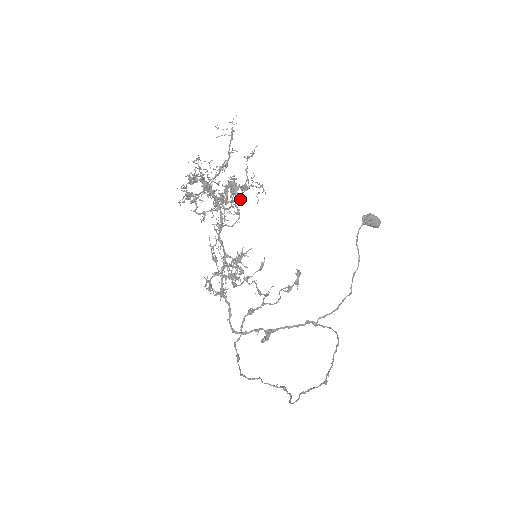
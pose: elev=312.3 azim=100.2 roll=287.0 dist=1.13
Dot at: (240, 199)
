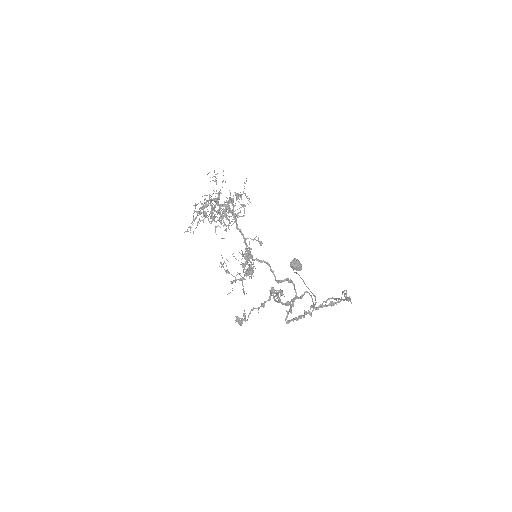
Dot at: occluded
